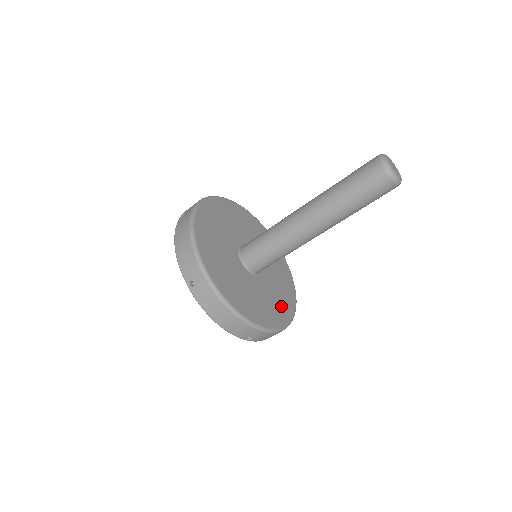
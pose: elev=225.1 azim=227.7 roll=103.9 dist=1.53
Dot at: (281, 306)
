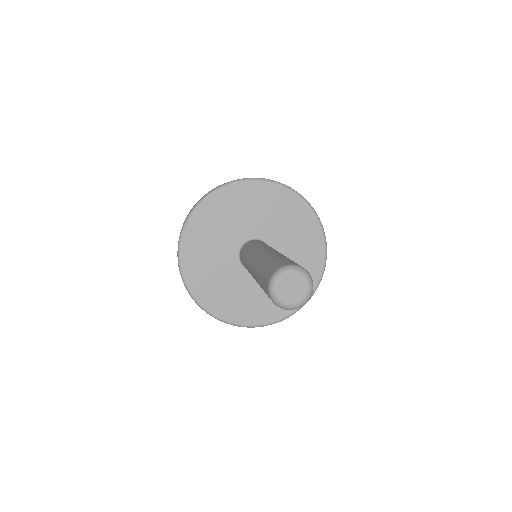
Dot at: (262, 308)
